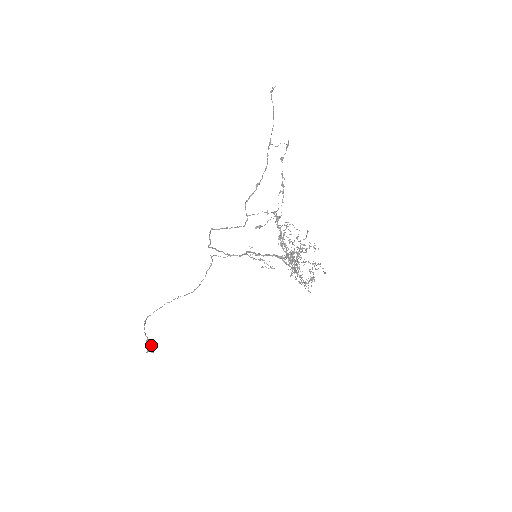
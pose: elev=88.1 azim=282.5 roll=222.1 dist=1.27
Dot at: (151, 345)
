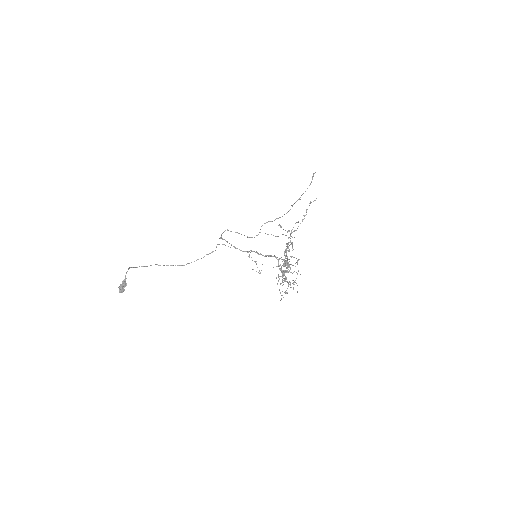
Dot at: (126, 284)
